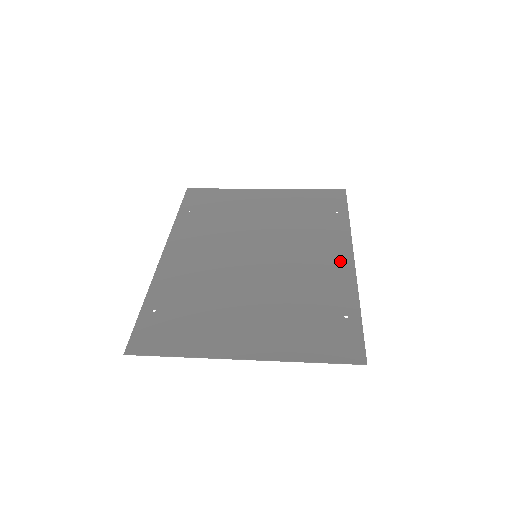
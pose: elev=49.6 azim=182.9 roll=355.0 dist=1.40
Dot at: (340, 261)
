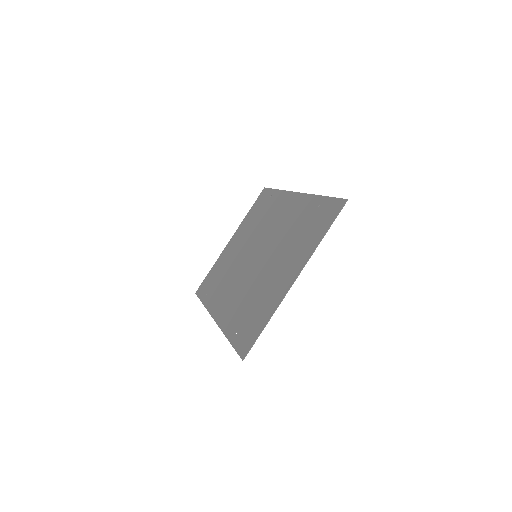
Dot at: (293, 202)
